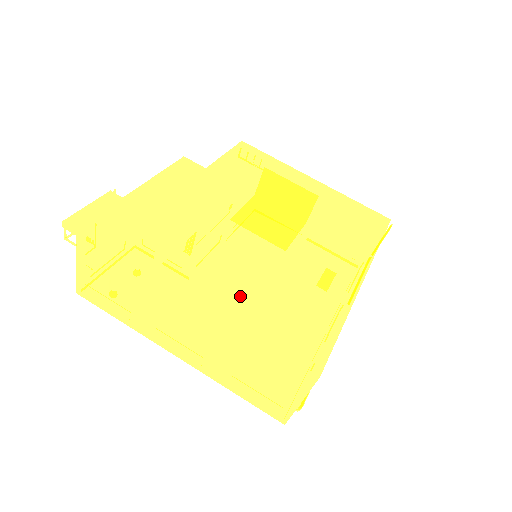
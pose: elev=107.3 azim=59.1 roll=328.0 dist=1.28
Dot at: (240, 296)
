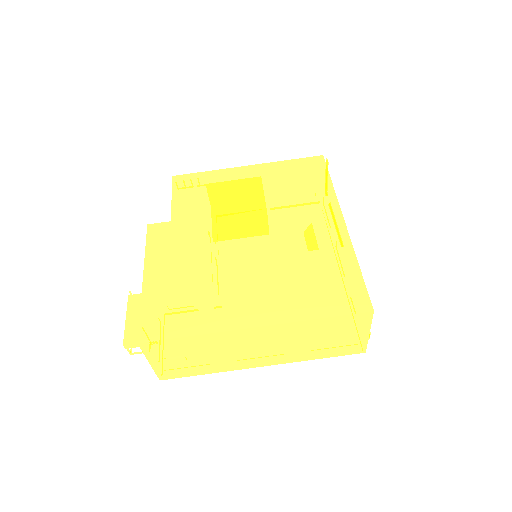
Dot at: (281, 299)
